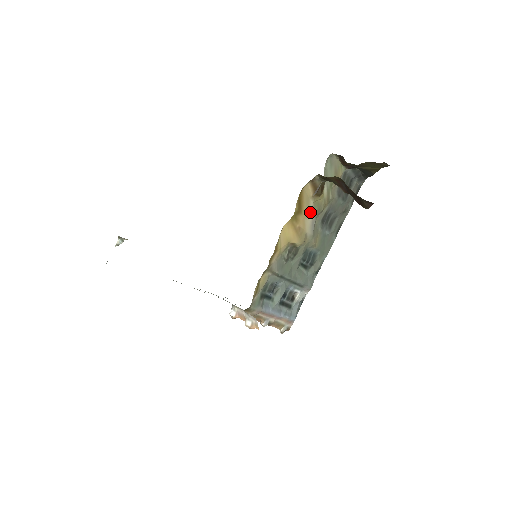
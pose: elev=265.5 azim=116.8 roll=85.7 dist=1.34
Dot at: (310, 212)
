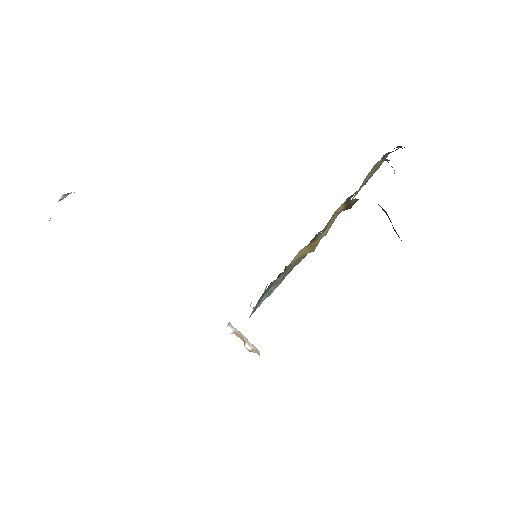
Dot at: (332, 222)
